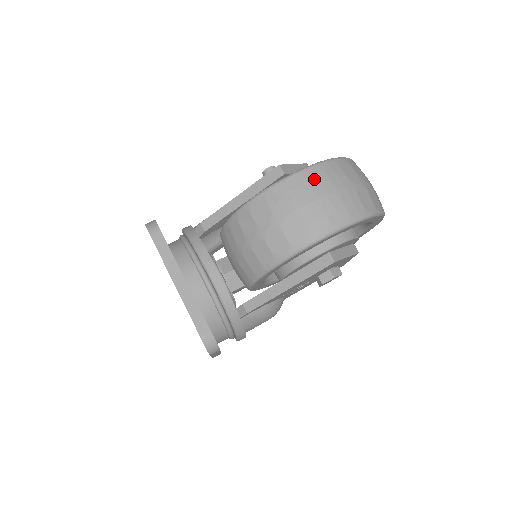
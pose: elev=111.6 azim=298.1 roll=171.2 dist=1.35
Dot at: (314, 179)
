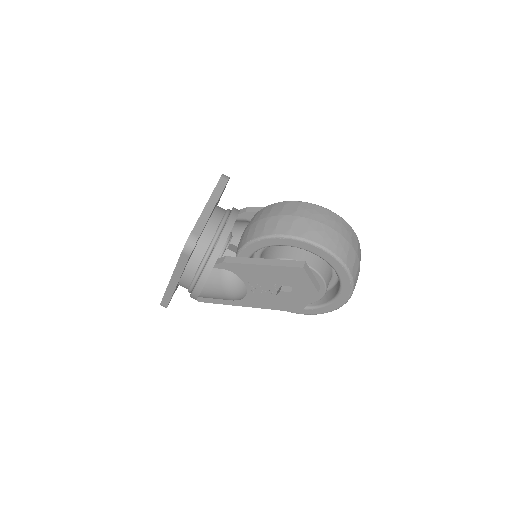
Dot at: (334, 219)
